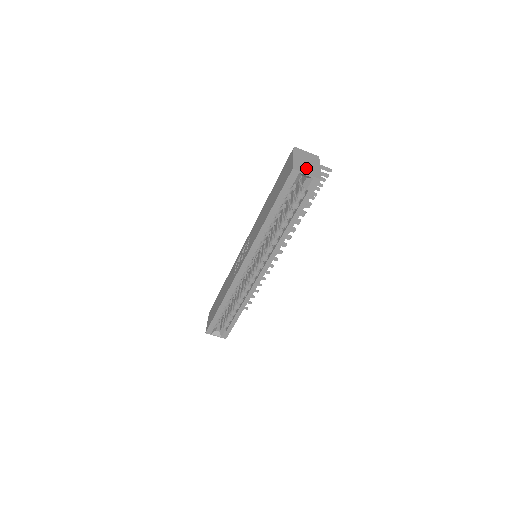
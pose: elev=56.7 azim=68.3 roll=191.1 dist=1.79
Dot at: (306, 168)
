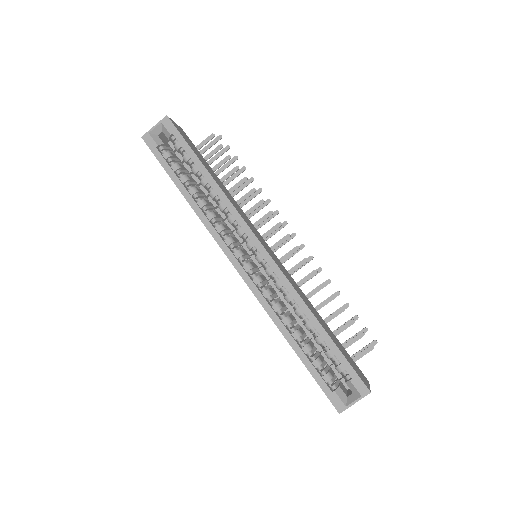
Dot at: occluded
